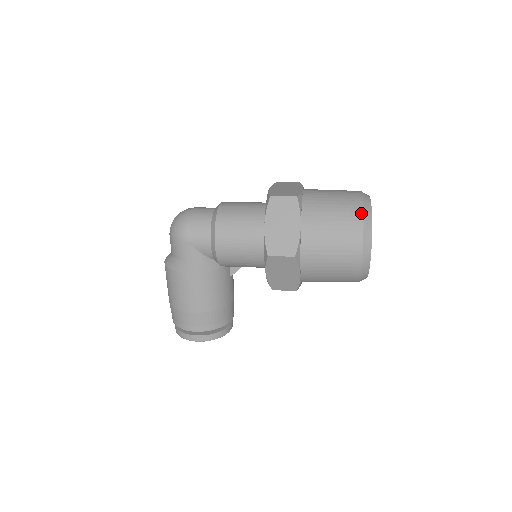
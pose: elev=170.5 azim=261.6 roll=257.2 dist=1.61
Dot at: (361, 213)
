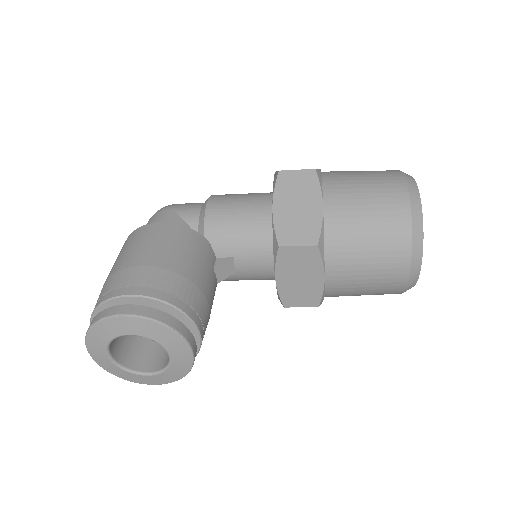
Dot at: occluded
